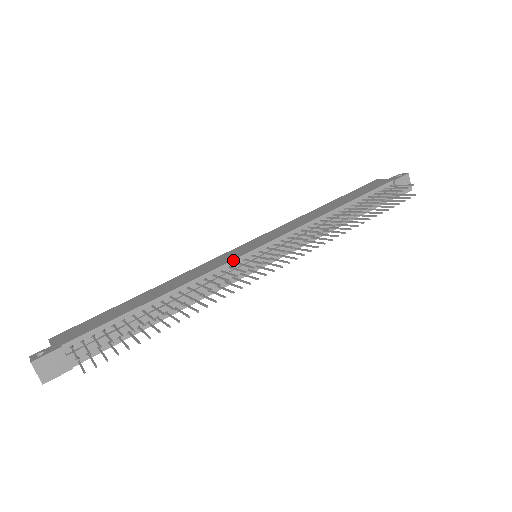
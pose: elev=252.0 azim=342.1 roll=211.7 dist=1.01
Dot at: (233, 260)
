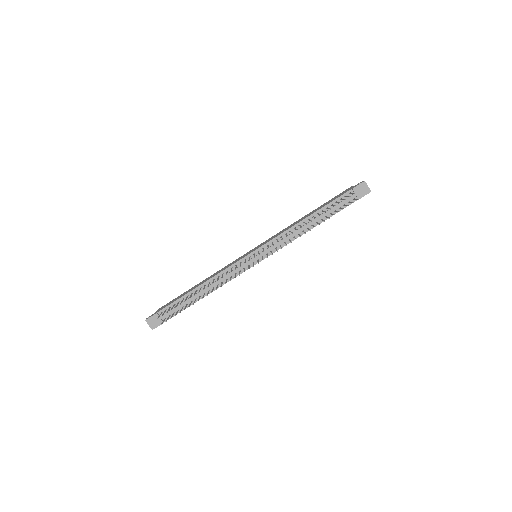
Dot at: (238, 261)
